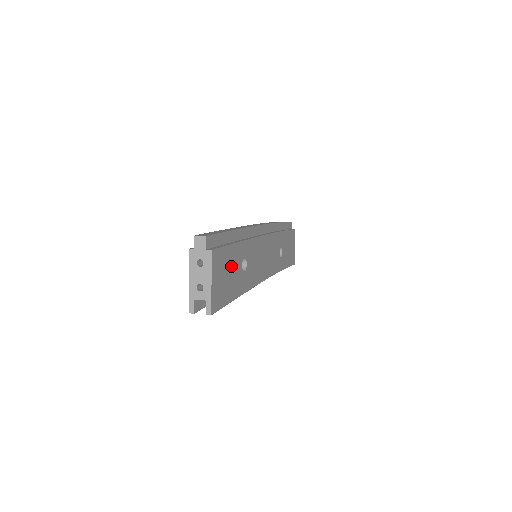
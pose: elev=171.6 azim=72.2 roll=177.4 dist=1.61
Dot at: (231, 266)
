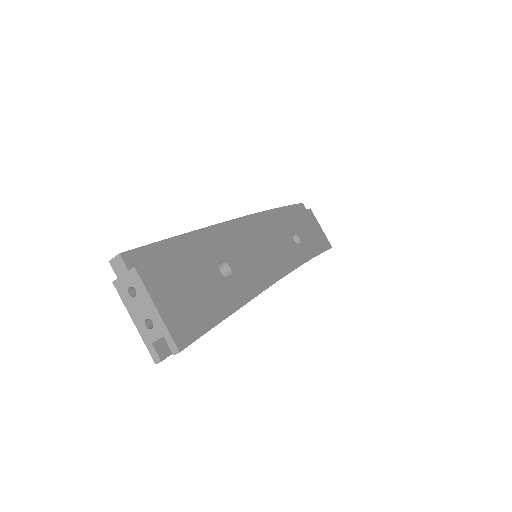
Dot at: (195, 278)
